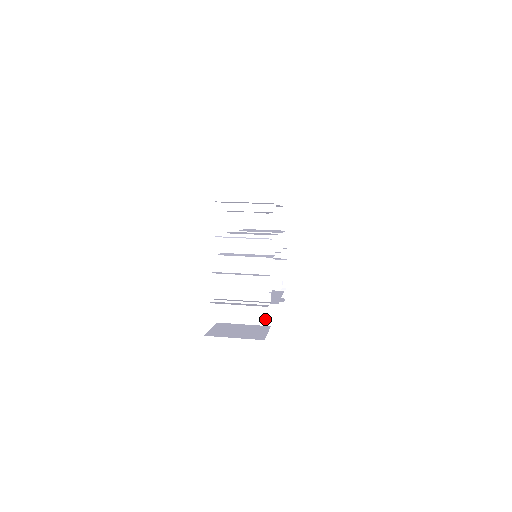
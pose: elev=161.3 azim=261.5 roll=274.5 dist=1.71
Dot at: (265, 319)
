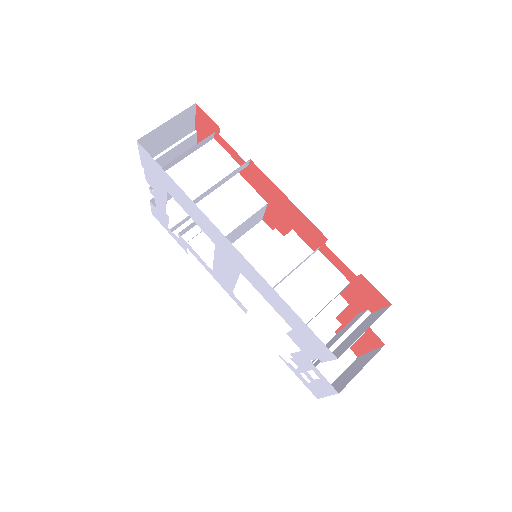
Dot at: occluded
